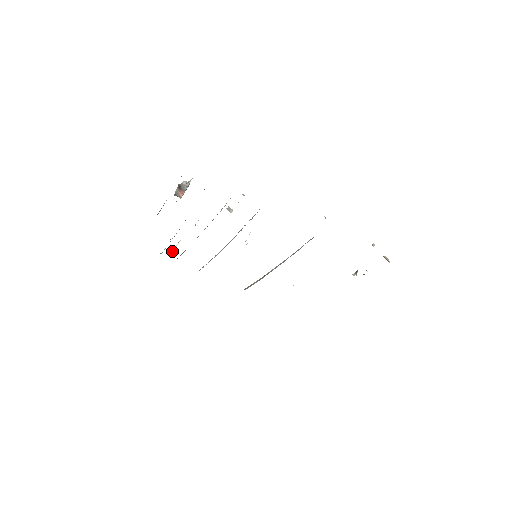
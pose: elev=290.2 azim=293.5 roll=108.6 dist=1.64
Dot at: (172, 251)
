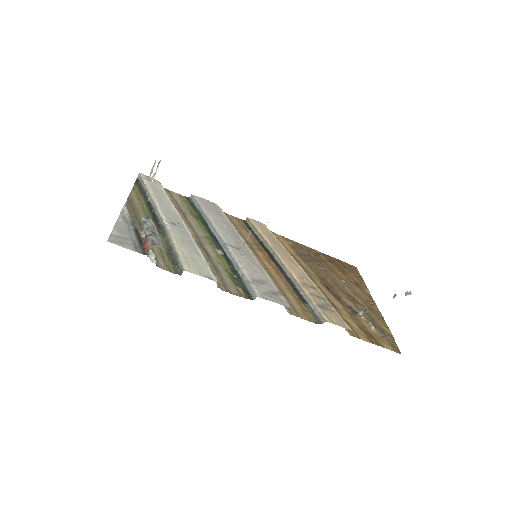
Dot at: (152, 180)
